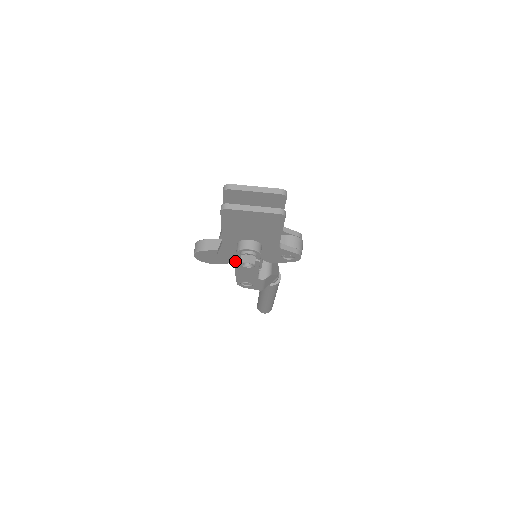
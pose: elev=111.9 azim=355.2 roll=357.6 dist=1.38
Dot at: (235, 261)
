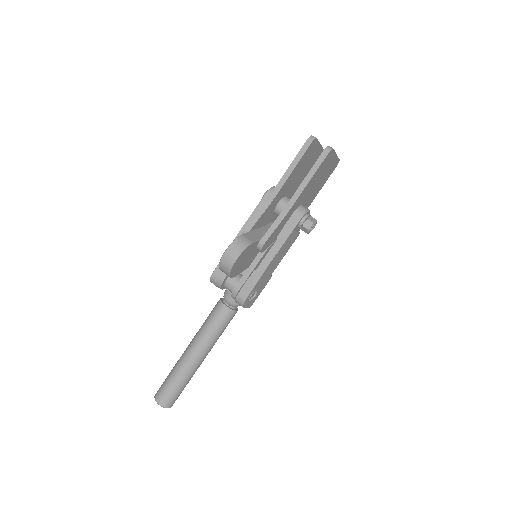
Dot at: (286, 239)
